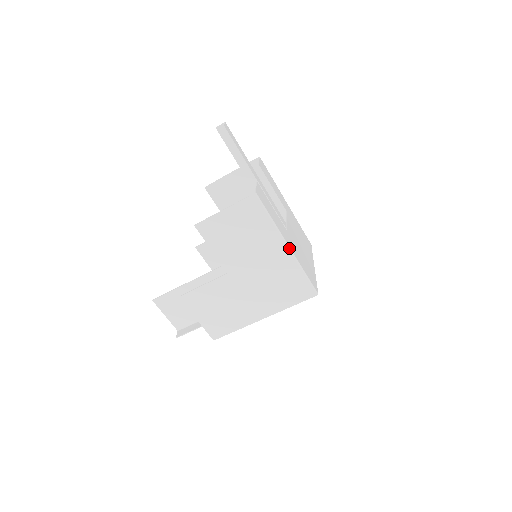
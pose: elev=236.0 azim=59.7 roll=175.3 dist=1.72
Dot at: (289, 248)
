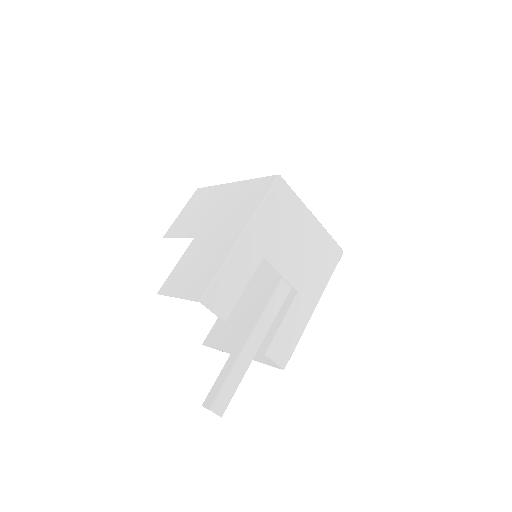
Dot at: occluded
